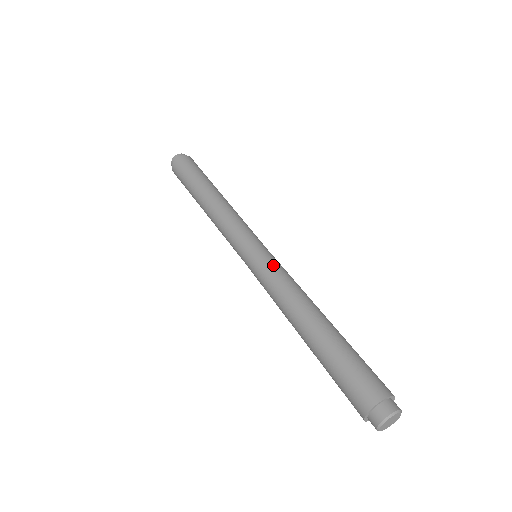
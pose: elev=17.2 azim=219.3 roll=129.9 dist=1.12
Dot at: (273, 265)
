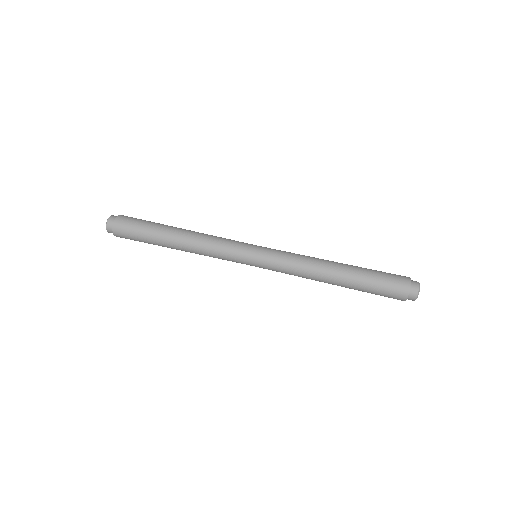
Dot at: (281, 251)
